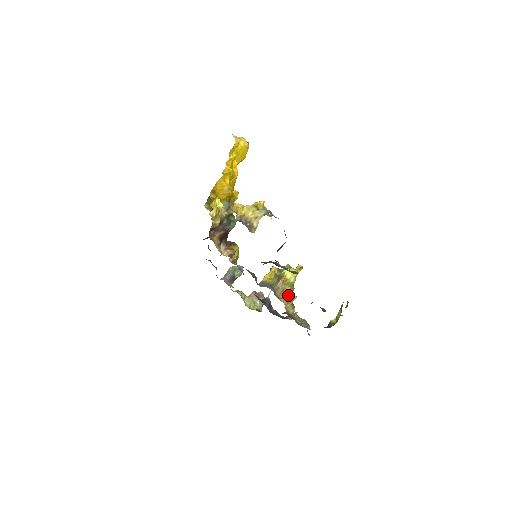
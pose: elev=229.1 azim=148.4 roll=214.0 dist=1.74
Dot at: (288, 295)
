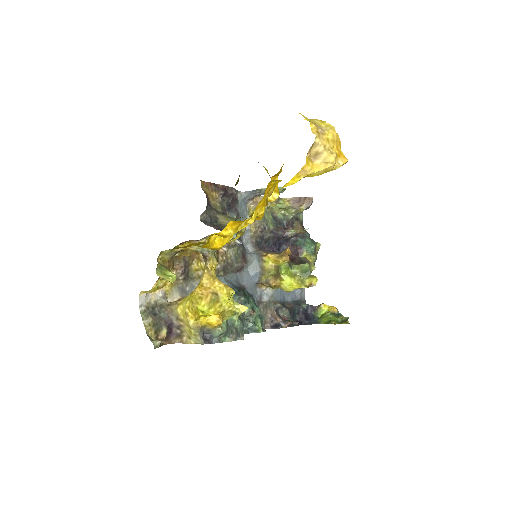
Dot at: occluded
